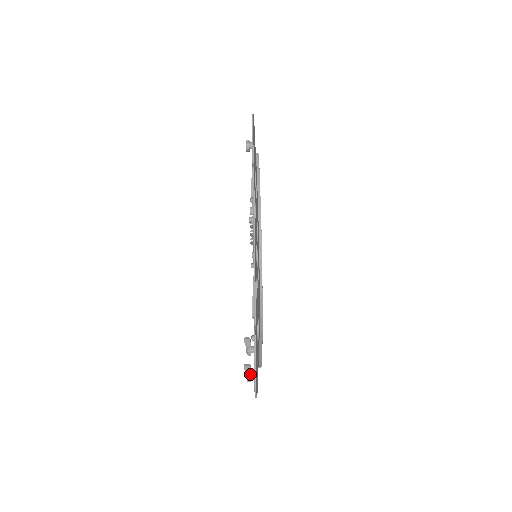
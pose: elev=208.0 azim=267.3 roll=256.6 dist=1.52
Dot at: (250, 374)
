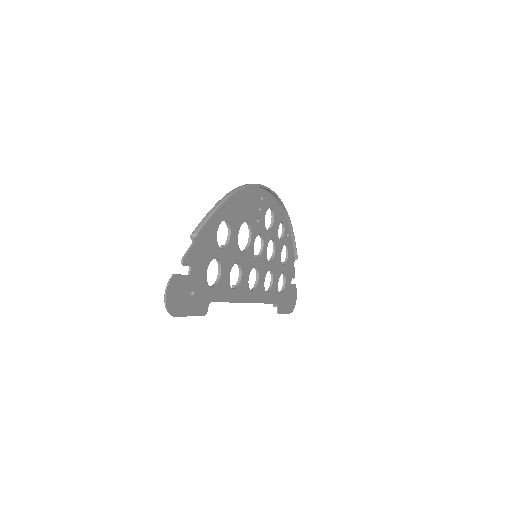
Dot at: occluded
